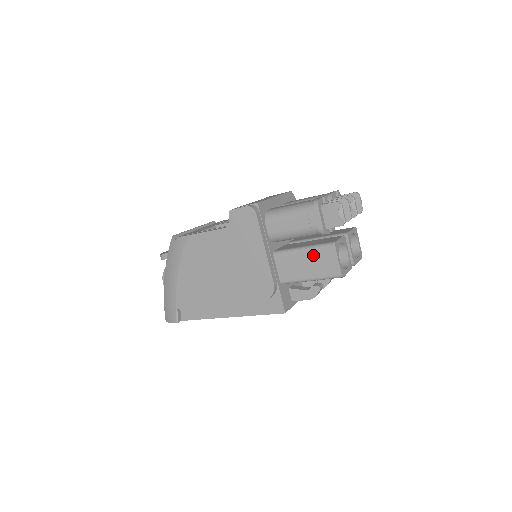
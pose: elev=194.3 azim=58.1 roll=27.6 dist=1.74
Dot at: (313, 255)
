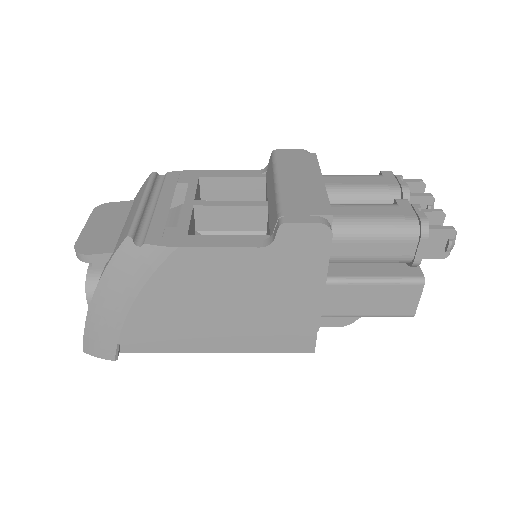
Dot at: (386, 291)
